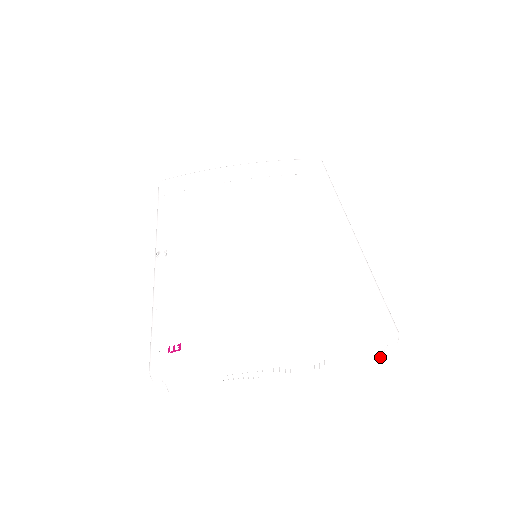
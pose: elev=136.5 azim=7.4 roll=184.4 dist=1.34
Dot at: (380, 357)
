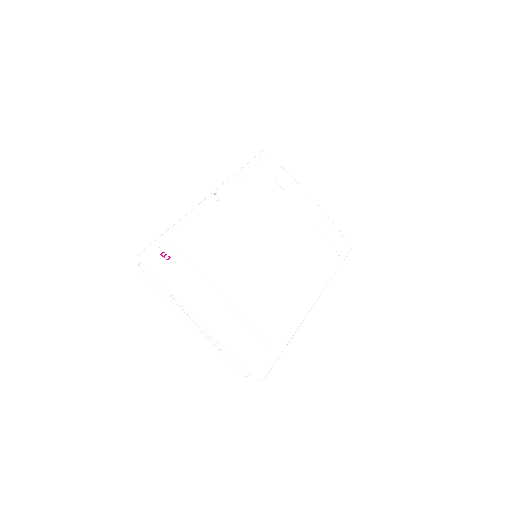
Dot at: (244, 375)
